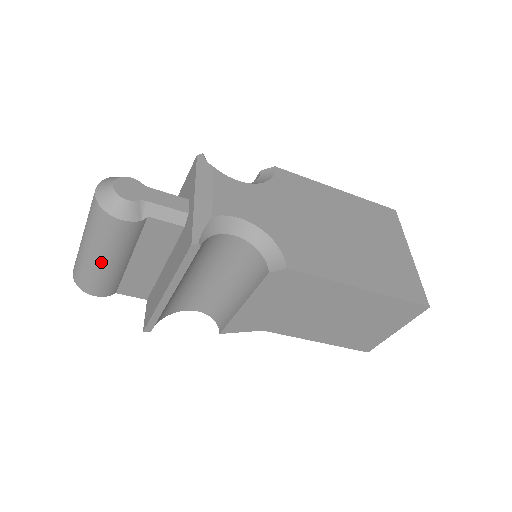
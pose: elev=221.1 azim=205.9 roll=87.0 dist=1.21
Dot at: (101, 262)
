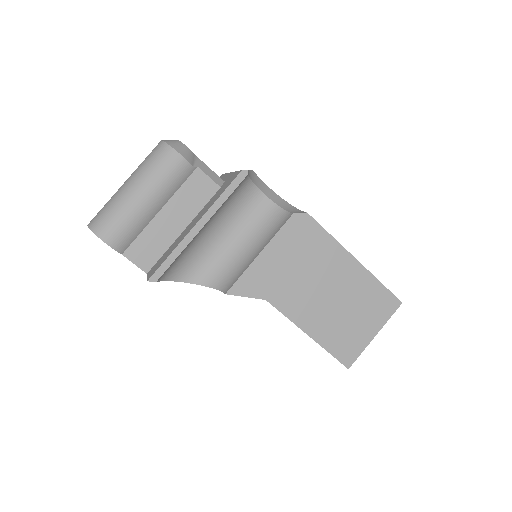
Dot at: (138, 199)
